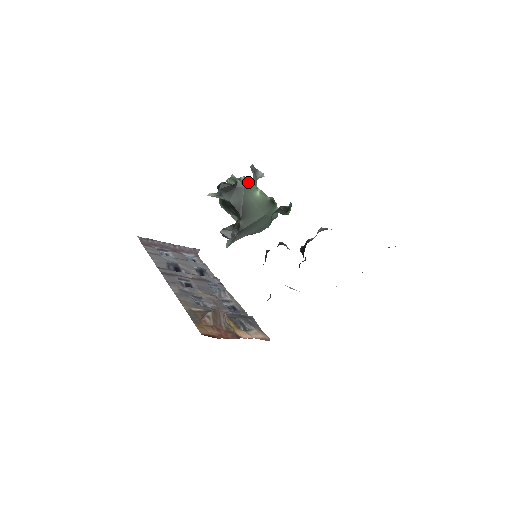
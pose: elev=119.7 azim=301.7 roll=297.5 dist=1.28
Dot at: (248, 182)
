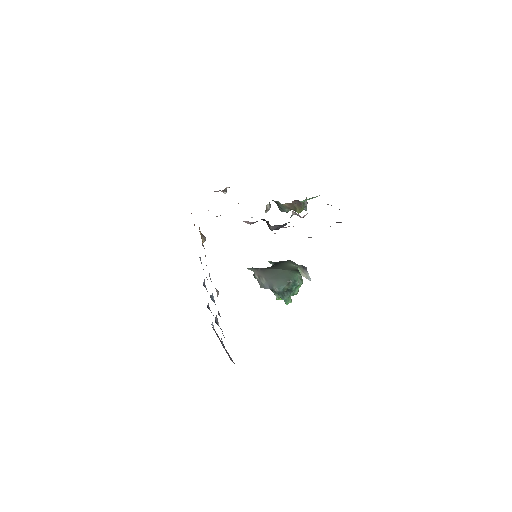
Dot at: (294, 263)
